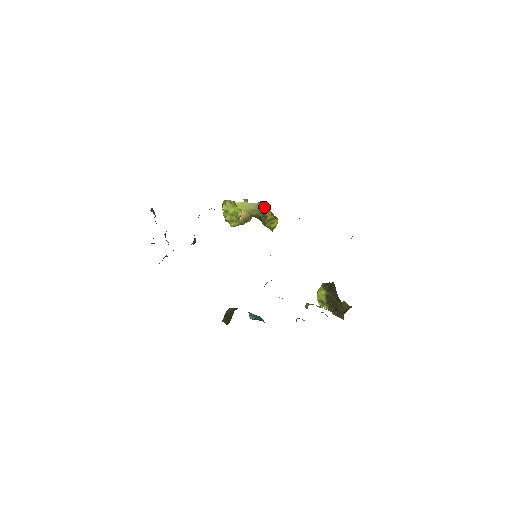
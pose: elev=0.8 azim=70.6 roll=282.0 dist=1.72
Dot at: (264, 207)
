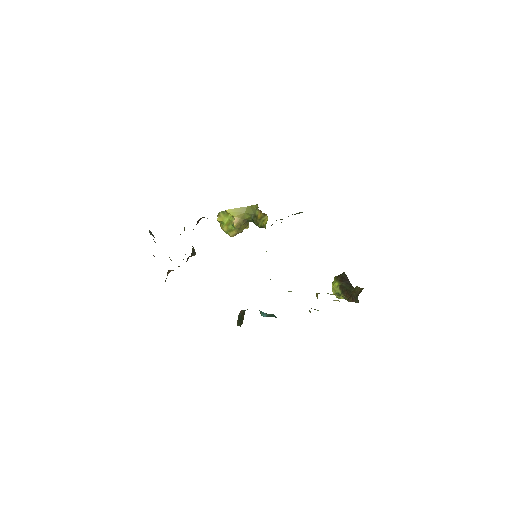
Dot at: (253, 208)
